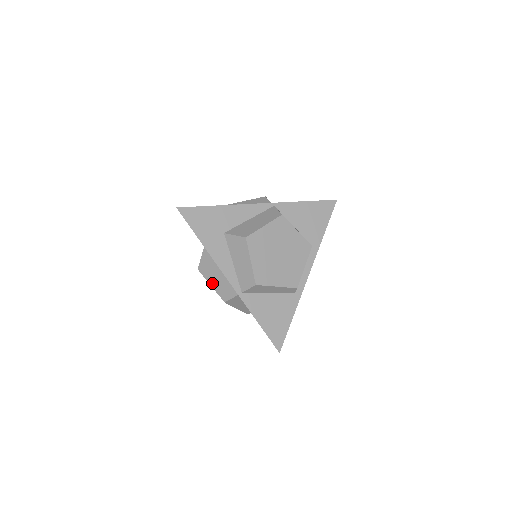
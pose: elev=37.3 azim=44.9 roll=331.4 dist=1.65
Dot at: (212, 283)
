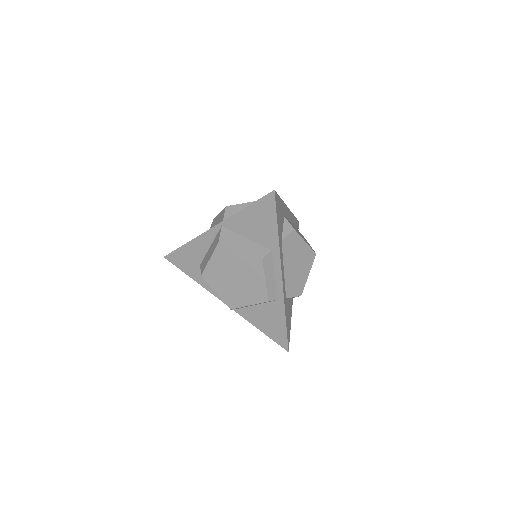
Dot at: occluded
